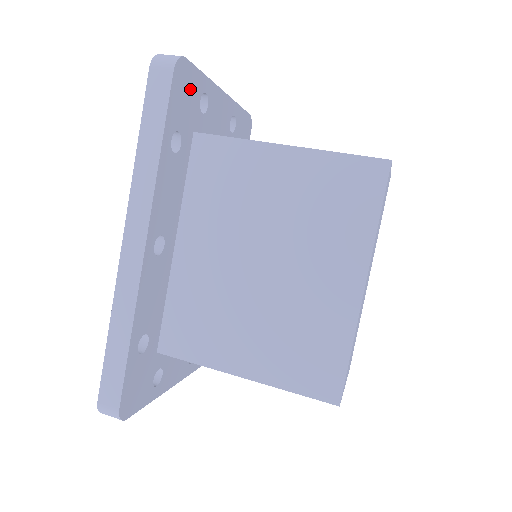
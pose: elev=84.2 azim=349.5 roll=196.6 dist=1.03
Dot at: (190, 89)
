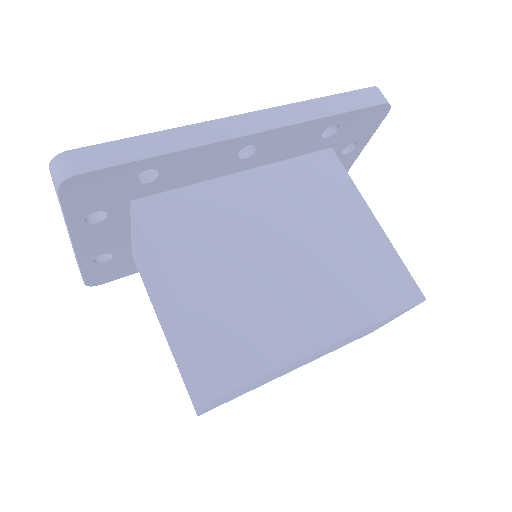
Dot at: (365, 128)
